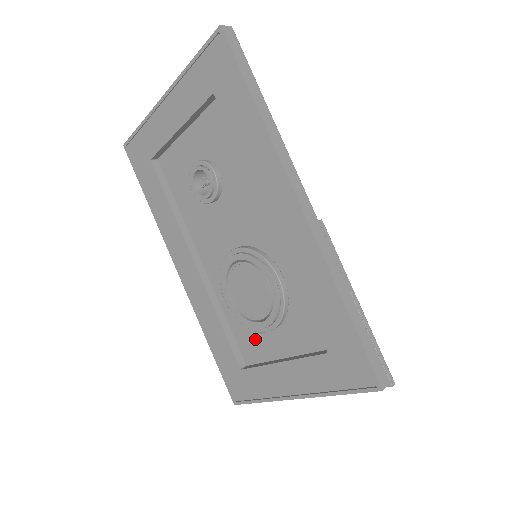
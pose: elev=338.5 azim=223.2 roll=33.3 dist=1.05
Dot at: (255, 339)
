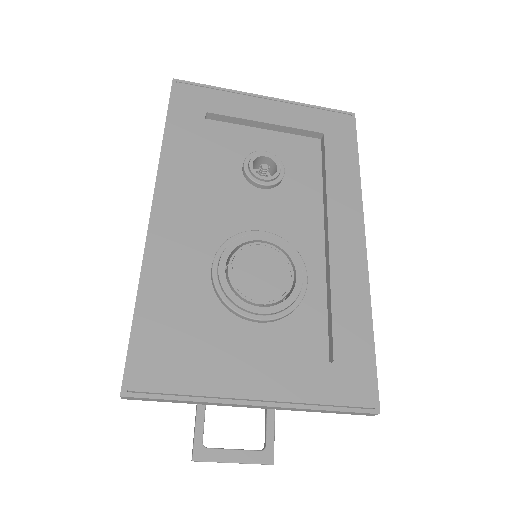
Dot at: (220, 325)
